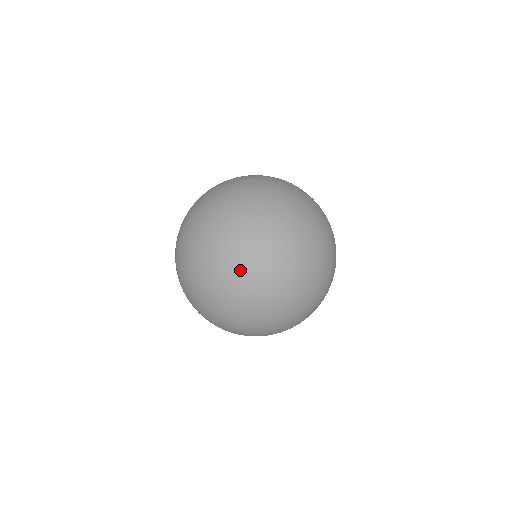
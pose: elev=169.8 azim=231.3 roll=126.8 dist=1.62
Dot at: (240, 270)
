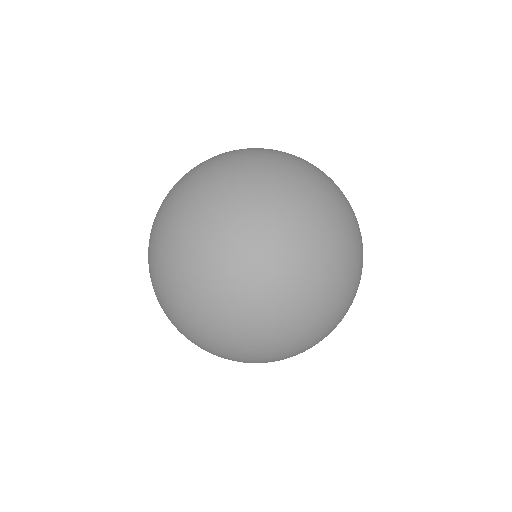
Dot at: (228, 278)
